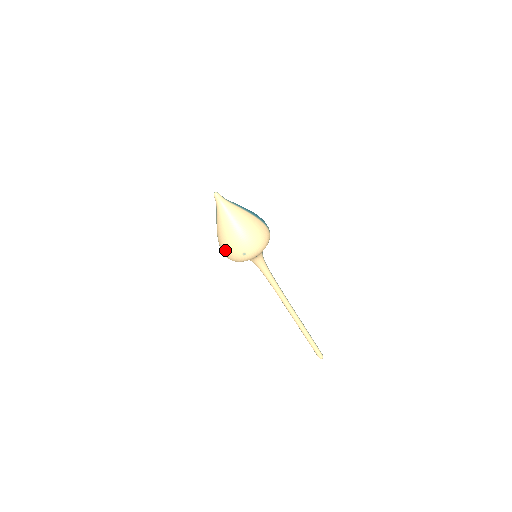
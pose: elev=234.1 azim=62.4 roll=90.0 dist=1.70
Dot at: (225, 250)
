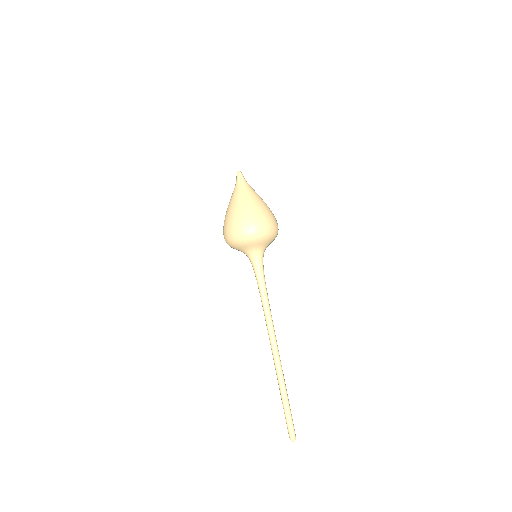
Dot at: (230, 224)
